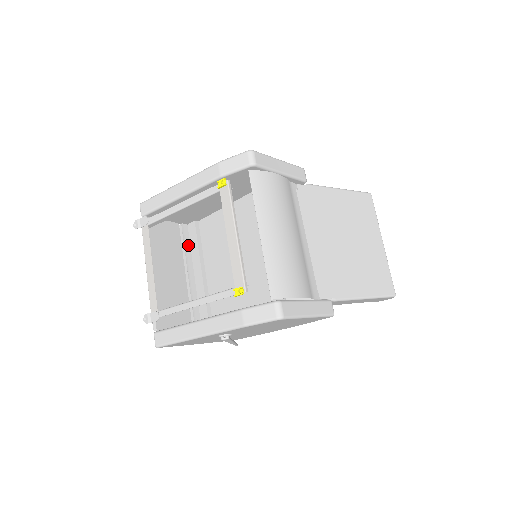
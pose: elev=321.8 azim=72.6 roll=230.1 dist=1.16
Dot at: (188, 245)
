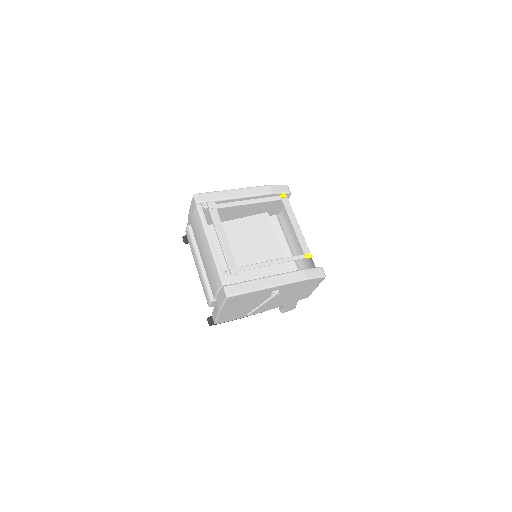
Dot at: occluded
